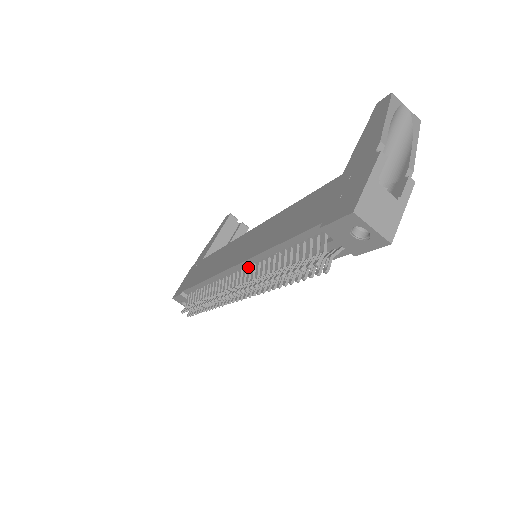
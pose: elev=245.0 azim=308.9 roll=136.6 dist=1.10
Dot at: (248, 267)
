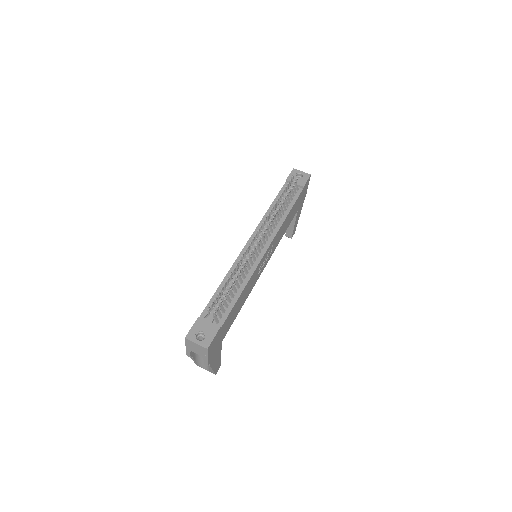
Dot at: occluded
